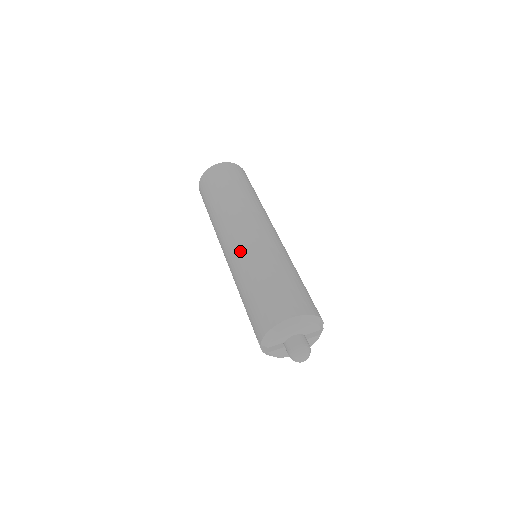
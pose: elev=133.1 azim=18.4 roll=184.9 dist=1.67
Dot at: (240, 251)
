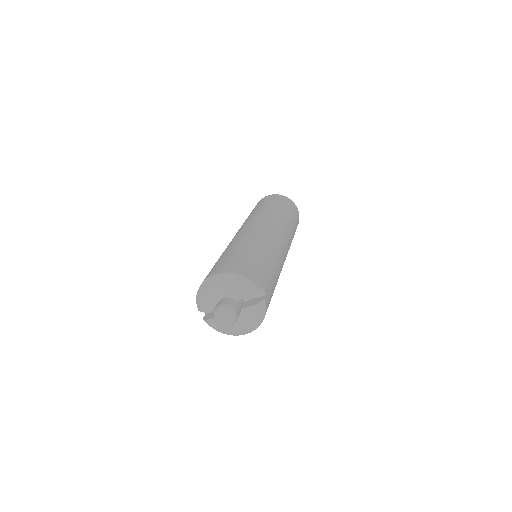
Dot at: occluded
